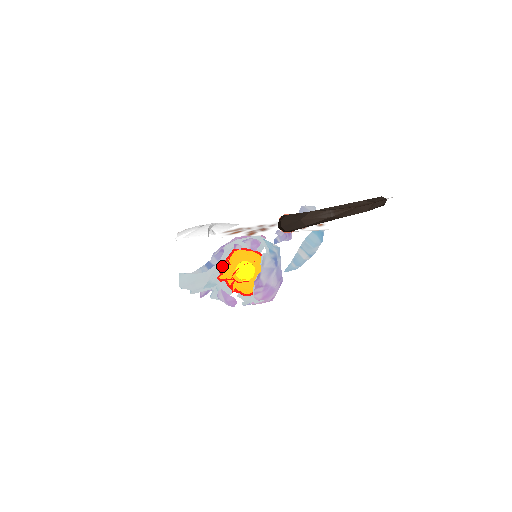
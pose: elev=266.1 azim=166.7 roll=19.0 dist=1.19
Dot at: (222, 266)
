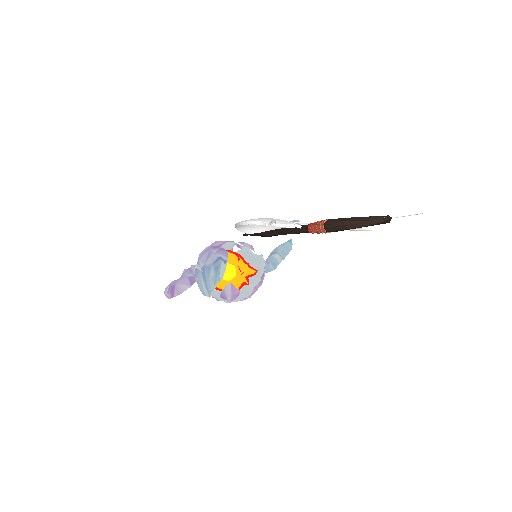
Dot at: occluded
